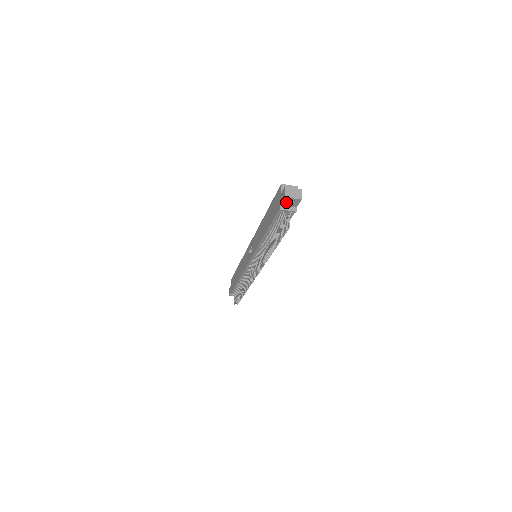
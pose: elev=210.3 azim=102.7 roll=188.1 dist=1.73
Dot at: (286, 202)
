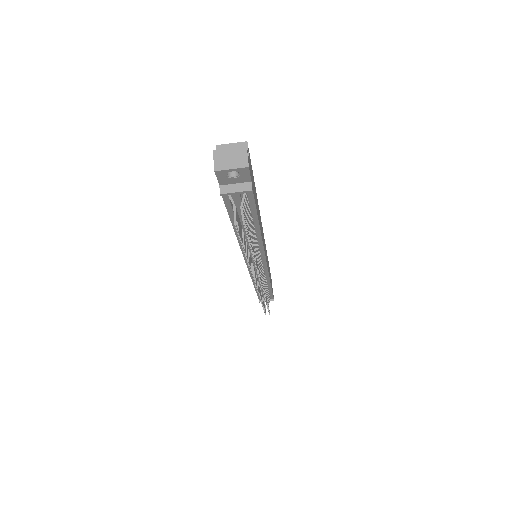
Dot at: (225, 178)
